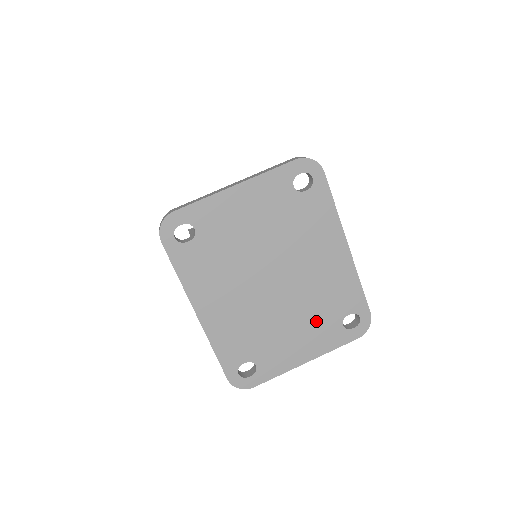
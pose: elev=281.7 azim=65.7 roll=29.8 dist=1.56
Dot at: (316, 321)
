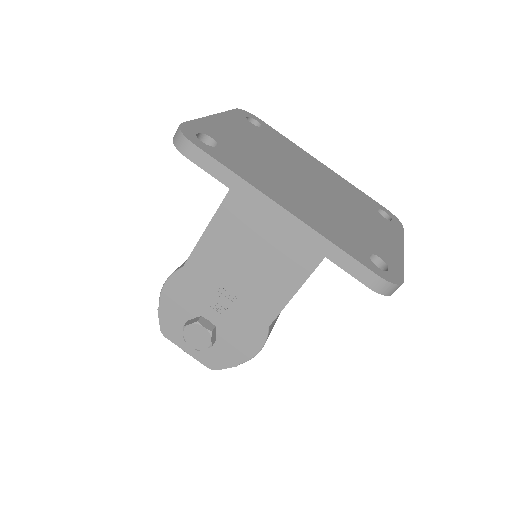
Dot at: (367, 215)
